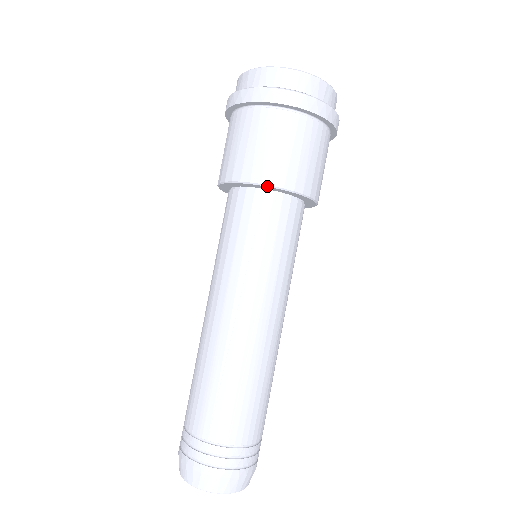
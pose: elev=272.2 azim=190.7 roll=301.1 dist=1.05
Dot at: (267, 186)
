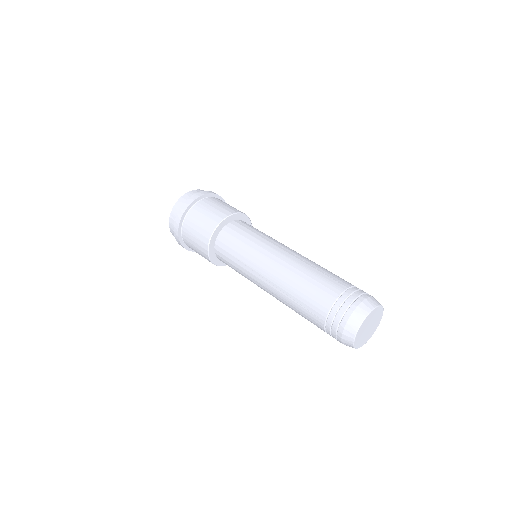
Dot at: (239, 213)
